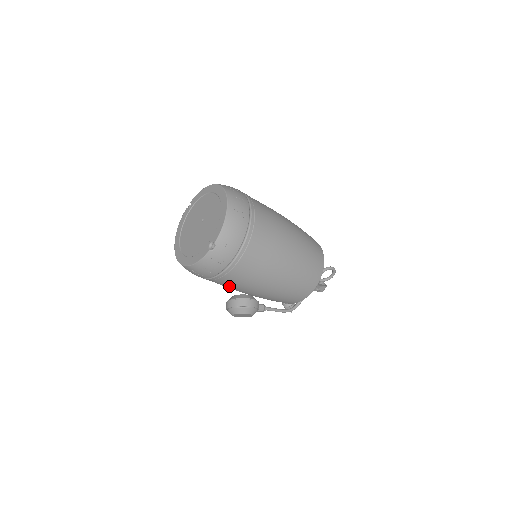
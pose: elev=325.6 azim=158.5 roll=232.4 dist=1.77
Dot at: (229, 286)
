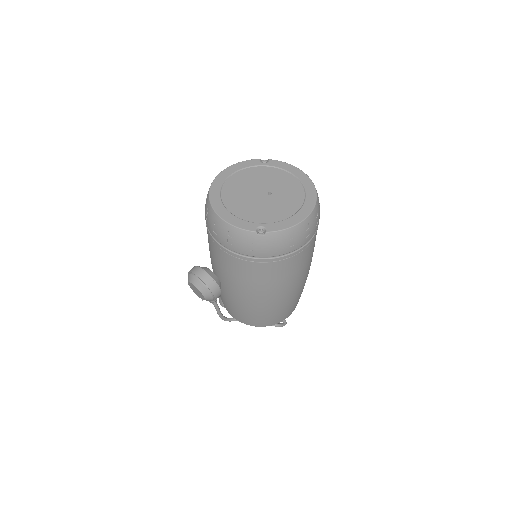
Dot at: (218, 260)
